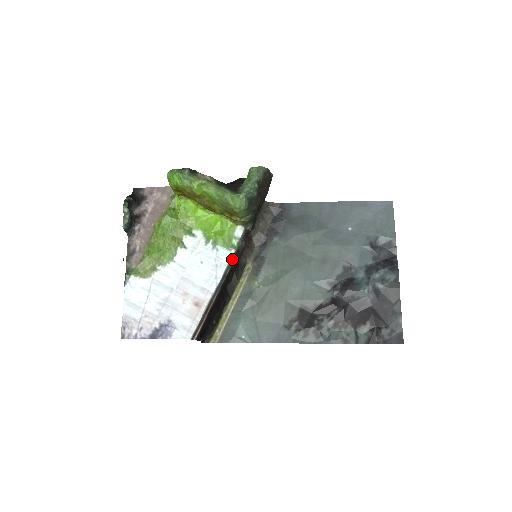
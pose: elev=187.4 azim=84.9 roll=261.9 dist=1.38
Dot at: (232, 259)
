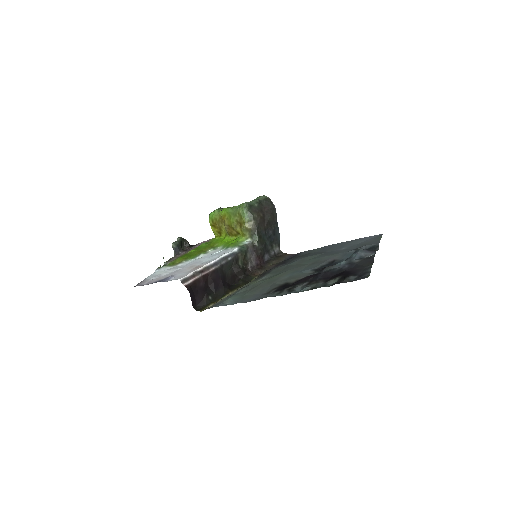
Dot at: (236, 253)
